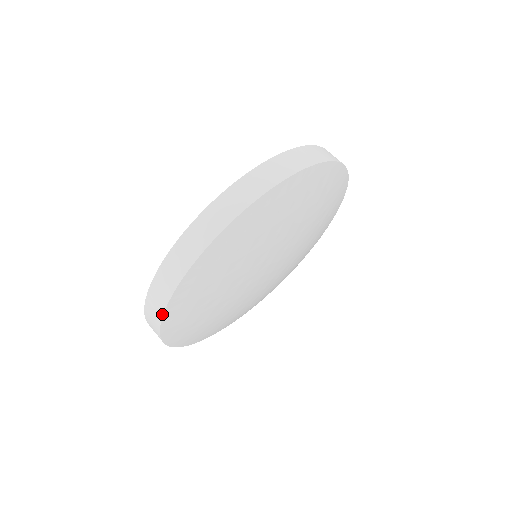
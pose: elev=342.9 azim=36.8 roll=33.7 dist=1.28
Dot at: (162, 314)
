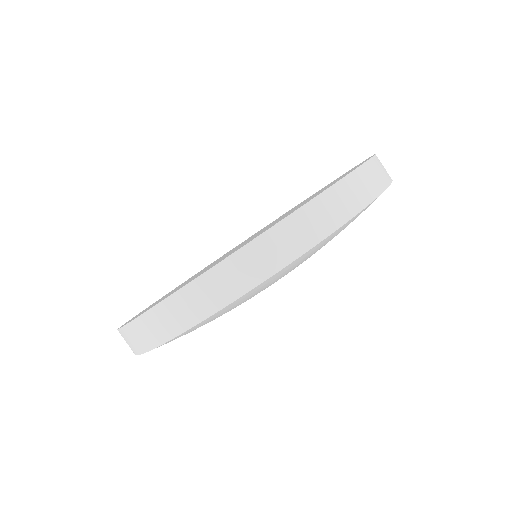
Dot at: (257, 284)
